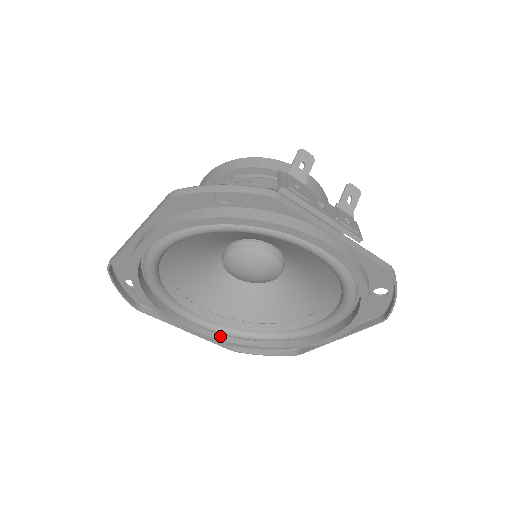
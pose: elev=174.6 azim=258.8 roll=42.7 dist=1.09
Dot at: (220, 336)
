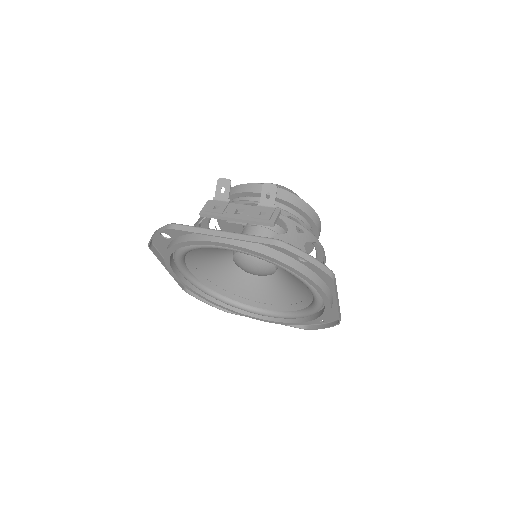
Dot at: (283, 320)
